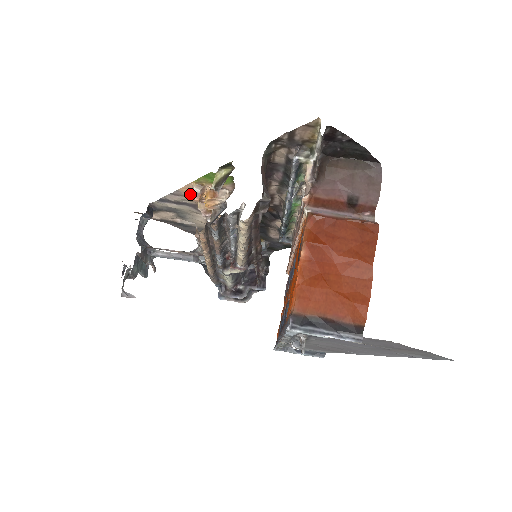
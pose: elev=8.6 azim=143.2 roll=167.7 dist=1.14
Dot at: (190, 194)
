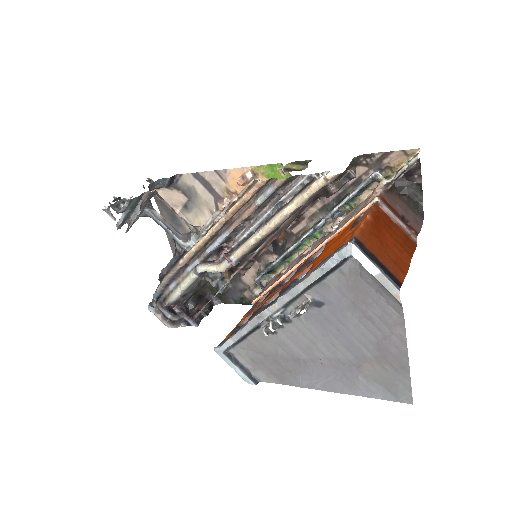
Dot at: (232, 180)
